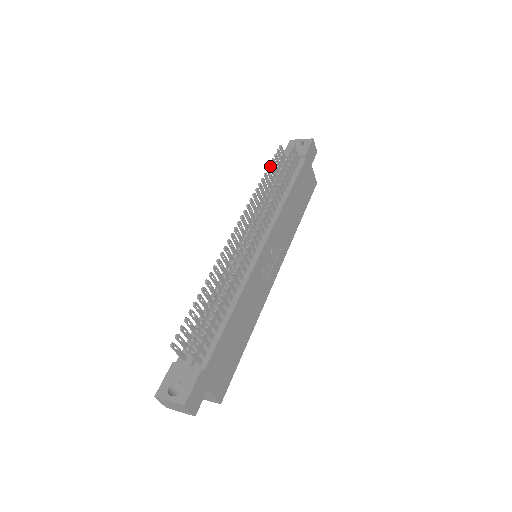
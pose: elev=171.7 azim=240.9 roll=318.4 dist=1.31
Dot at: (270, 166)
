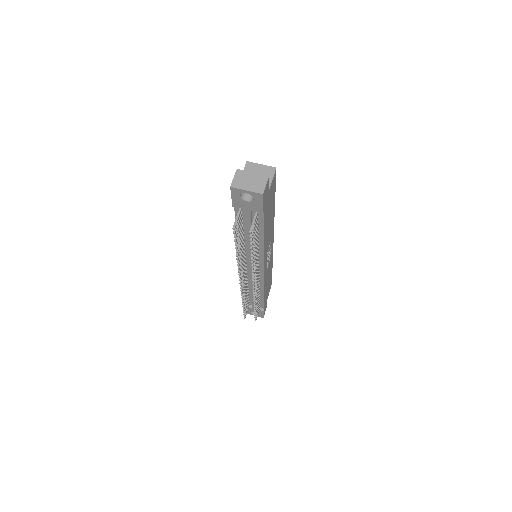
Dot at: (236, 245)
